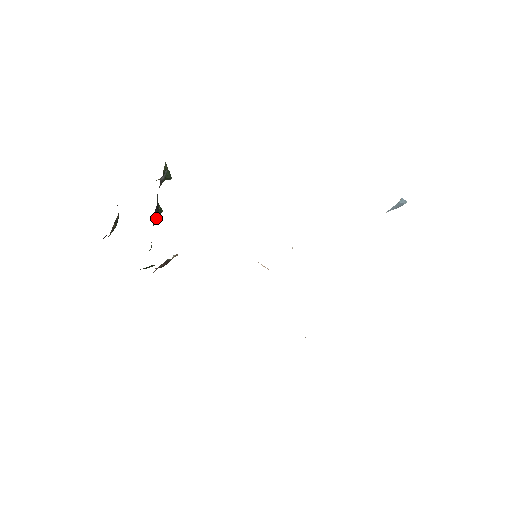
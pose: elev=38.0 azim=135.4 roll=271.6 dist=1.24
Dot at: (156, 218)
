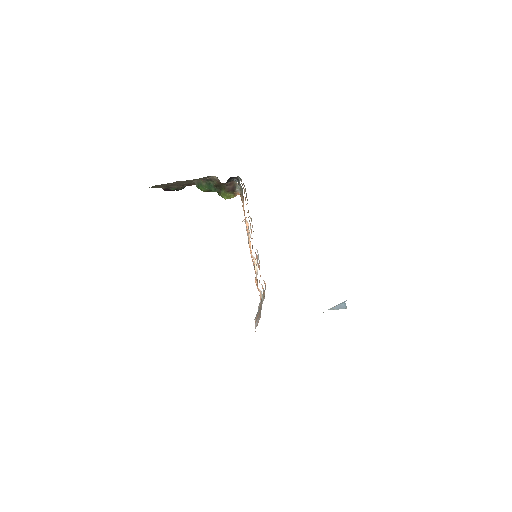
Dot at: occluded
